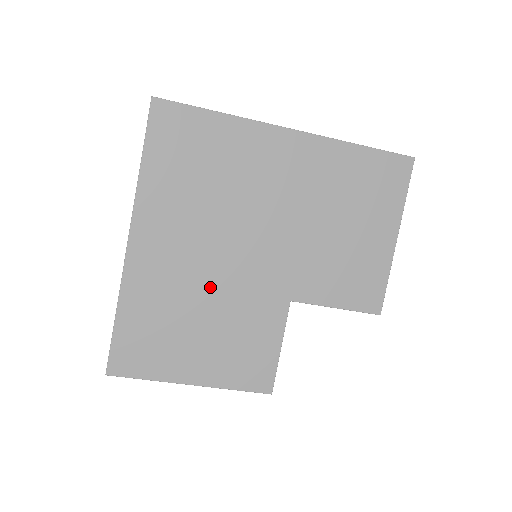
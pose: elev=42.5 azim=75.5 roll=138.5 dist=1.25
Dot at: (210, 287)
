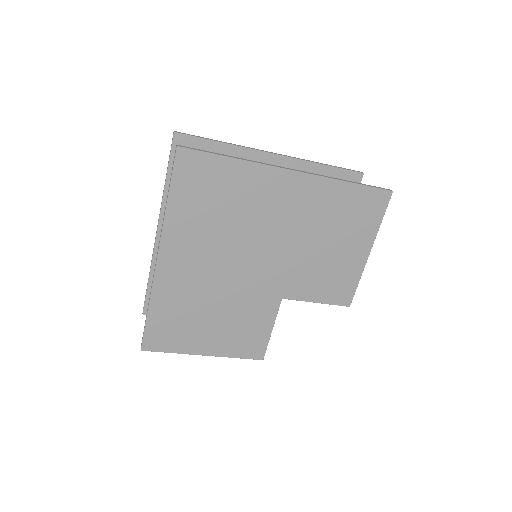
Dot at: (221, 290)
